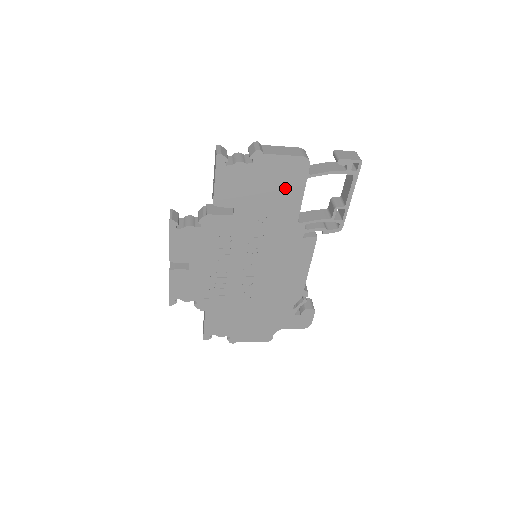
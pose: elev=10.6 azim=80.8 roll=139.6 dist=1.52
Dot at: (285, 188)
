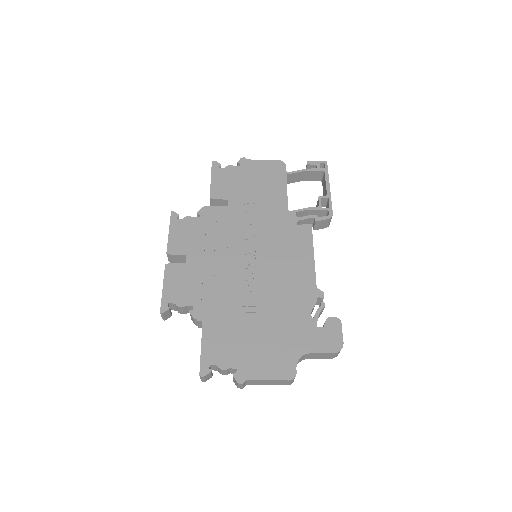
Dot at: (270, 183)
